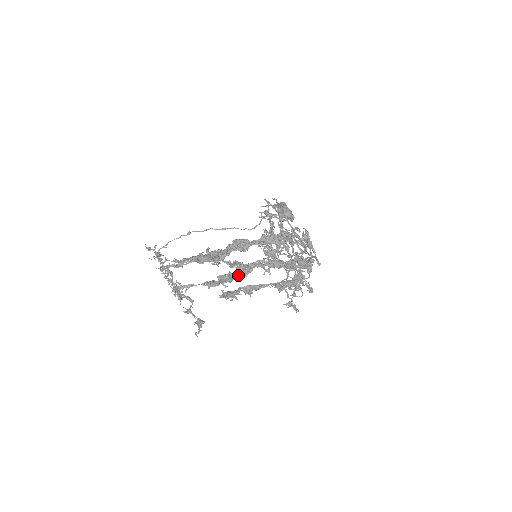
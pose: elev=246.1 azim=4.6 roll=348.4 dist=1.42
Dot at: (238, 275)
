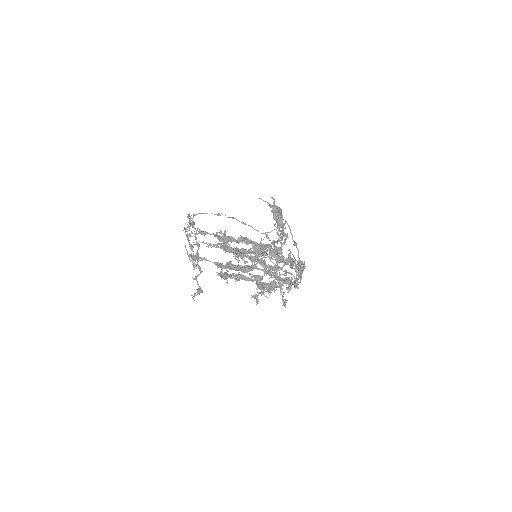
Dot at: (243, 269)
